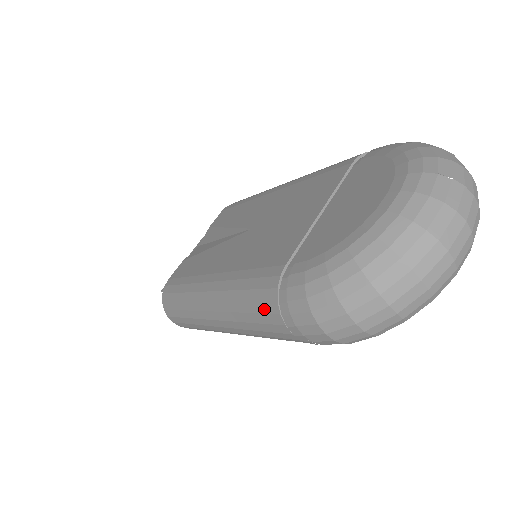
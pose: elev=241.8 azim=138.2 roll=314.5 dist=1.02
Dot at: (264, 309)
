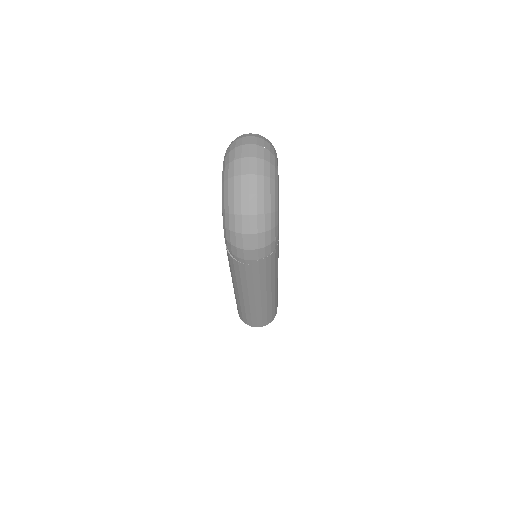
Dot at: (237, 267)
